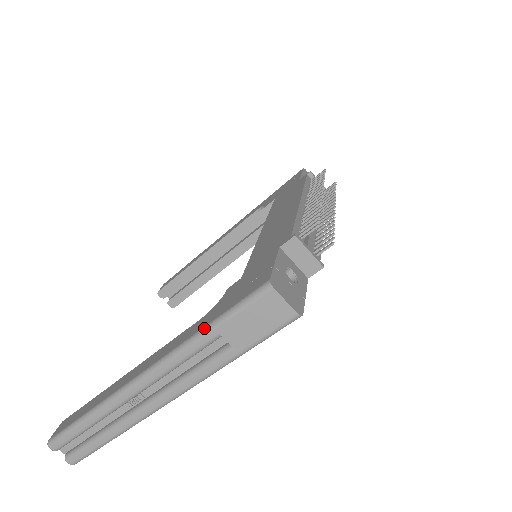
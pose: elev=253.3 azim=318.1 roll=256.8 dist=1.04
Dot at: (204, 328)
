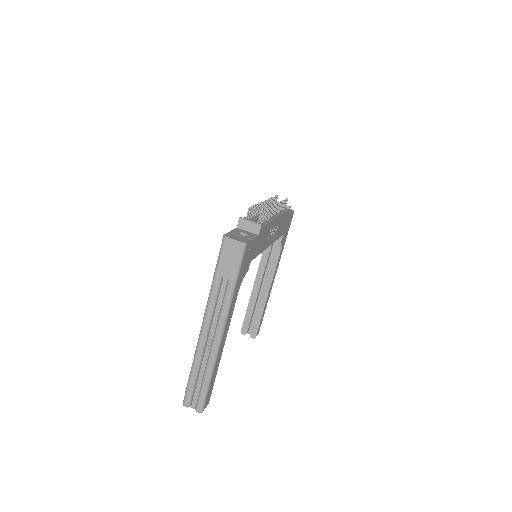
Dot at: (213, 278)
